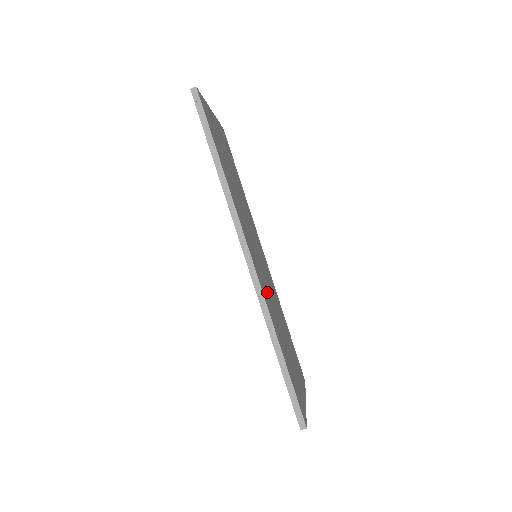
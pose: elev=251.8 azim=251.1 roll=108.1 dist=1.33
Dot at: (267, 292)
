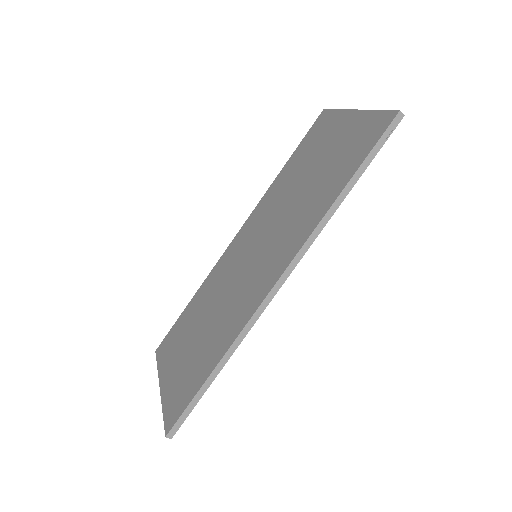
Dot at: occluded
